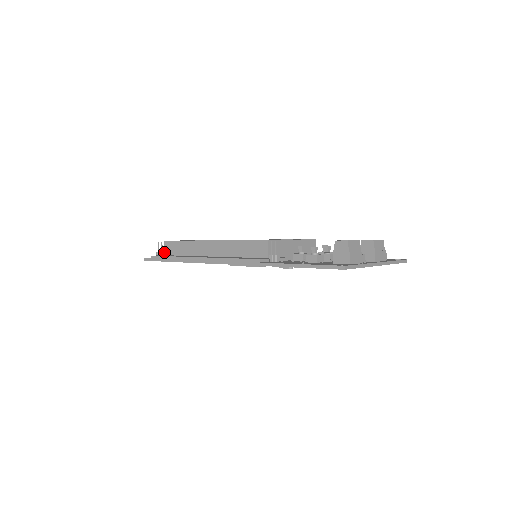
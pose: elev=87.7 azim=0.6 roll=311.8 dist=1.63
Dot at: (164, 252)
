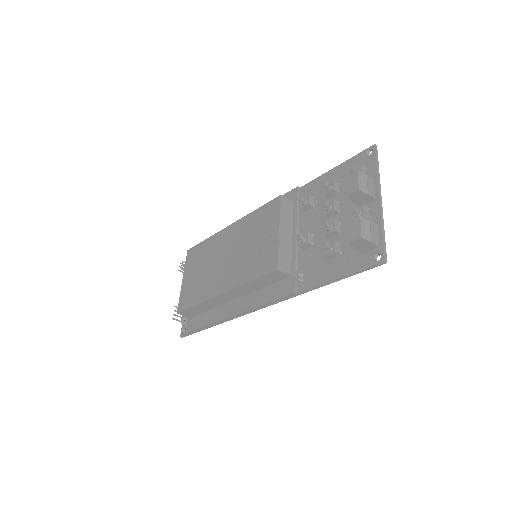
Dot at: (183, 316)
